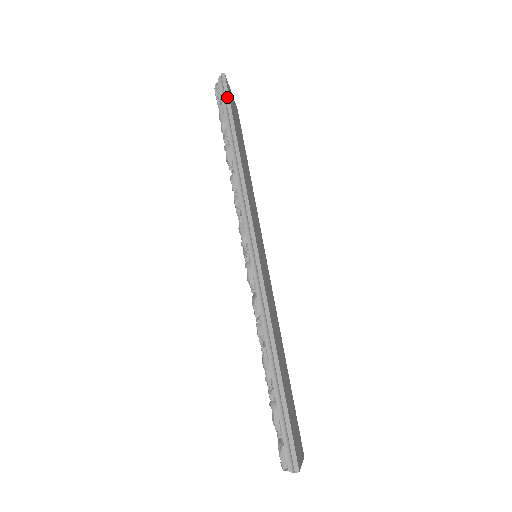
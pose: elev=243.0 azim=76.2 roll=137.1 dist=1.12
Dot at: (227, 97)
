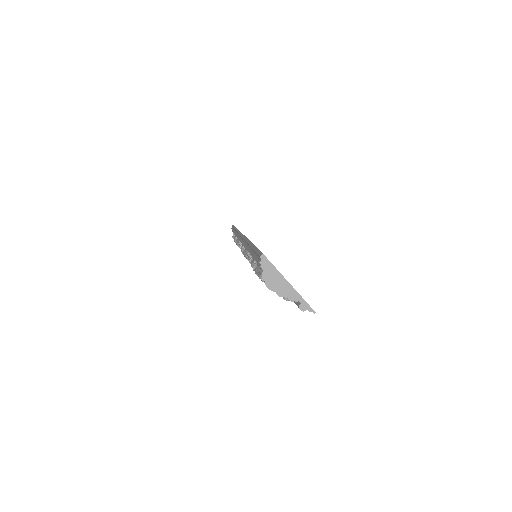
Dot at: (233, 226)
